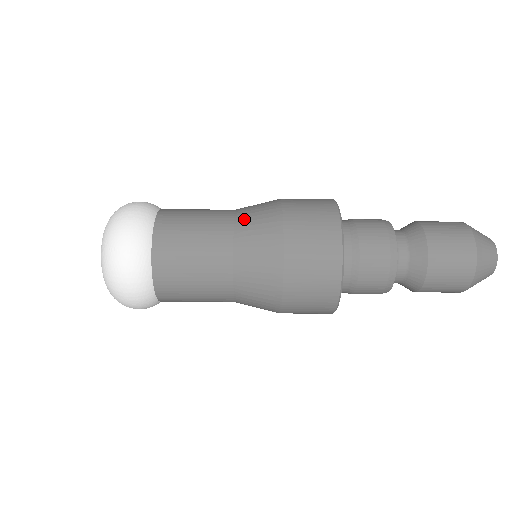
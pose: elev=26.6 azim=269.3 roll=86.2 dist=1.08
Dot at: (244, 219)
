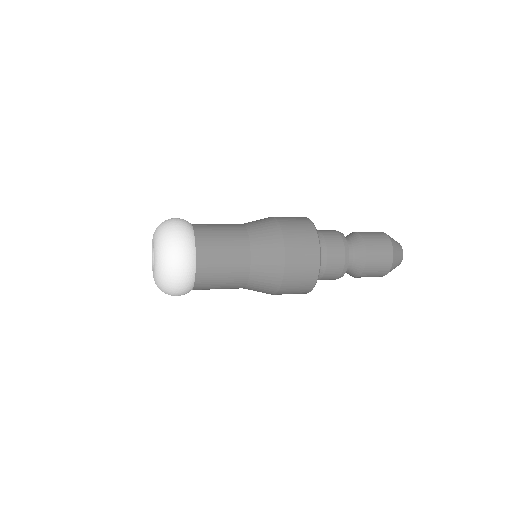
Dot at: (257, 242)
